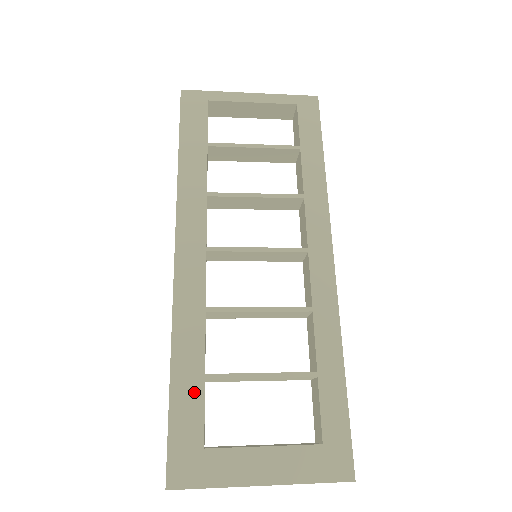
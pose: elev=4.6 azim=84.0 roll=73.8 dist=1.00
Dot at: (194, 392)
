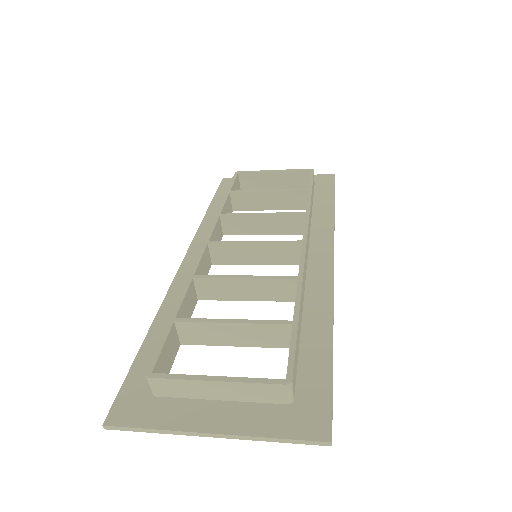
Dot at: occluded
